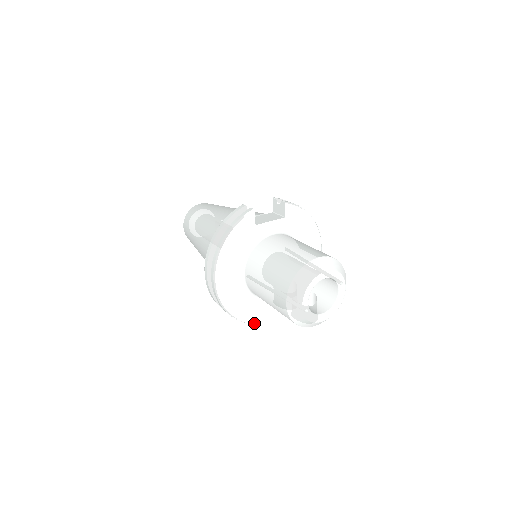
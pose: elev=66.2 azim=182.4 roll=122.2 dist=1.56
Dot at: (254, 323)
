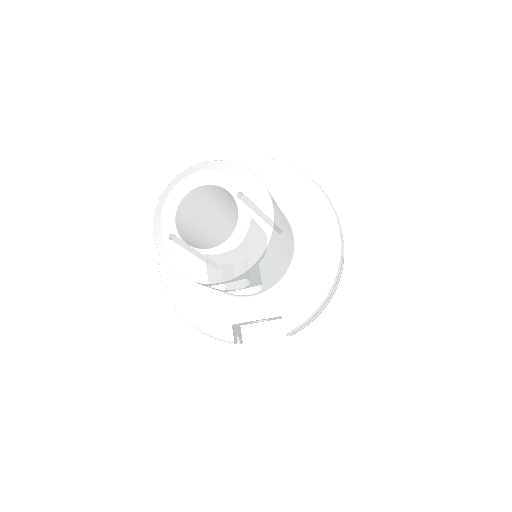
Dot at: (224, 341)
